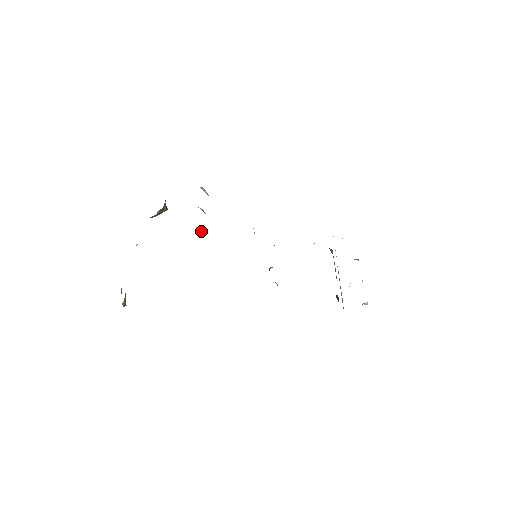
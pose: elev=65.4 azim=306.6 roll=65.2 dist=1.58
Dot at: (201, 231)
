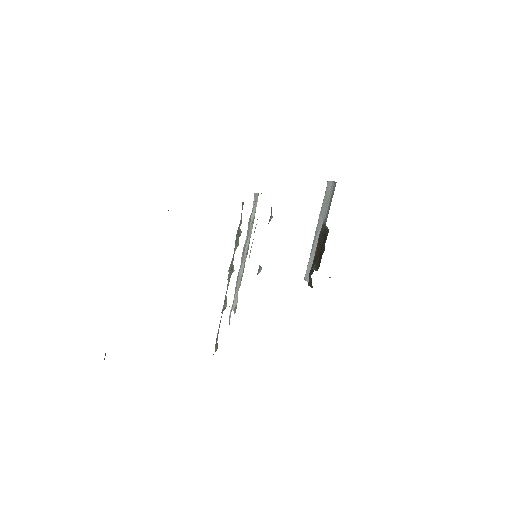
Dot at: (225, 301)
